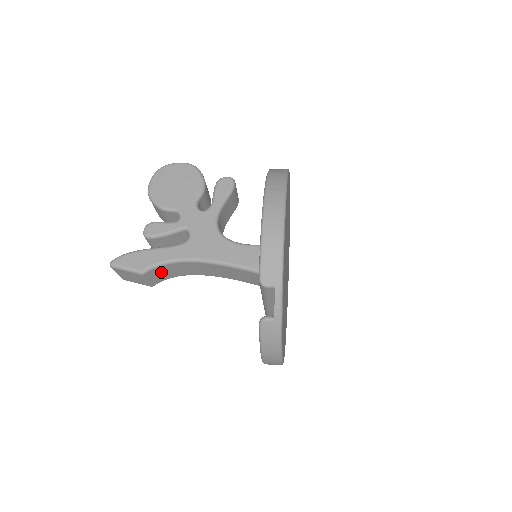
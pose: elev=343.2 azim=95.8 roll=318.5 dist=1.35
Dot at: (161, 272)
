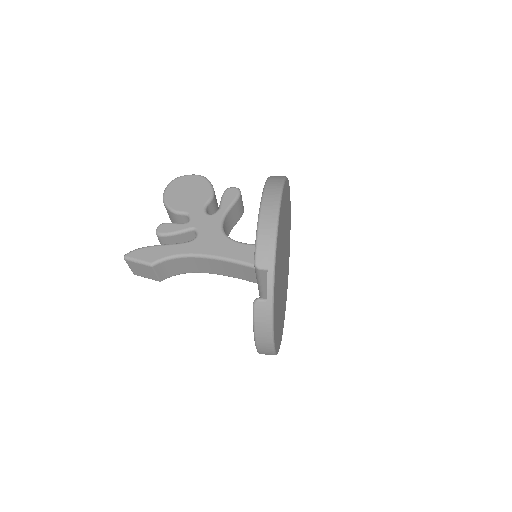
Dot at: (169, 267)
